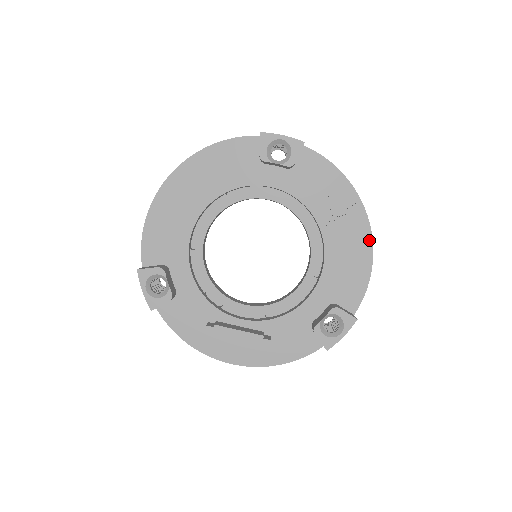
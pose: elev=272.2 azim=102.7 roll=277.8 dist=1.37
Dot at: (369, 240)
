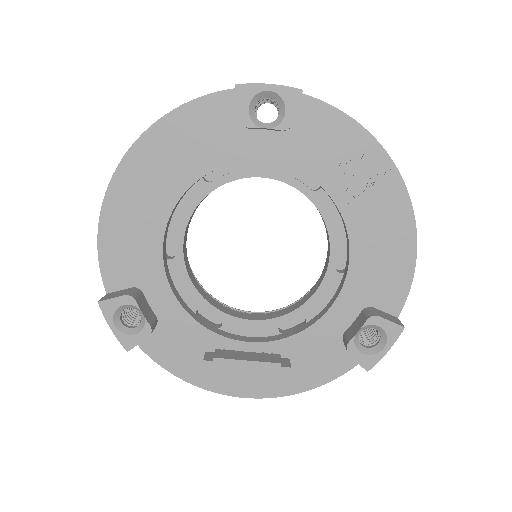
Dot at: (409, 216)
